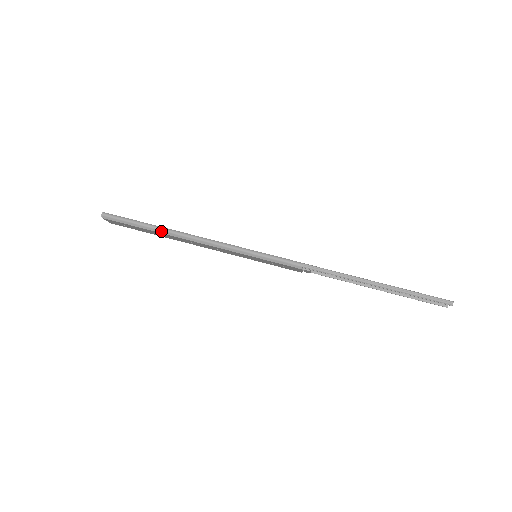
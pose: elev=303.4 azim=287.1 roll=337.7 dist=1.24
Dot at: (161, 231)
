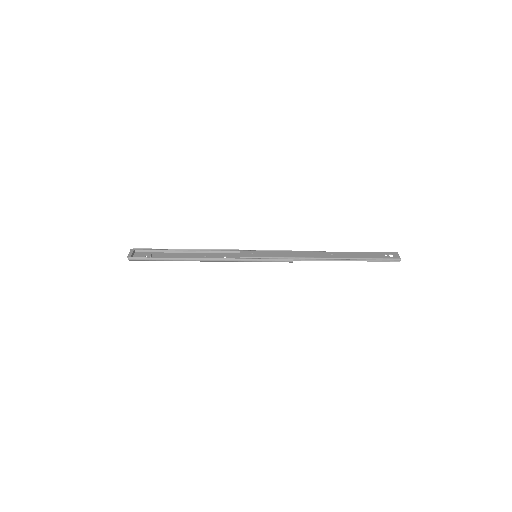
Dot at: occluded
